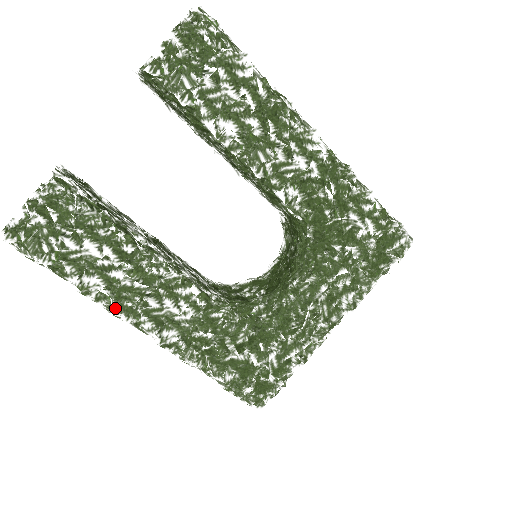
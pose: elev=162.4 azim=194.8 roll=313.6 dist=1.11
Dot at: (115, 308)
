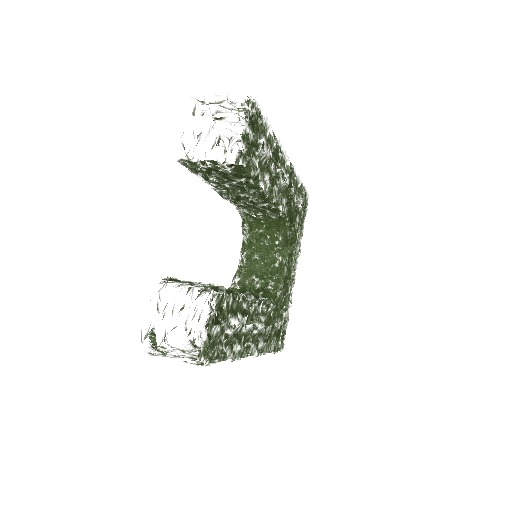
Dot at: (245, 353)
